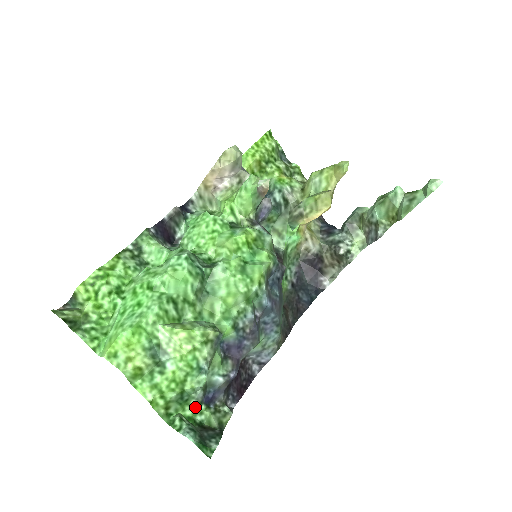
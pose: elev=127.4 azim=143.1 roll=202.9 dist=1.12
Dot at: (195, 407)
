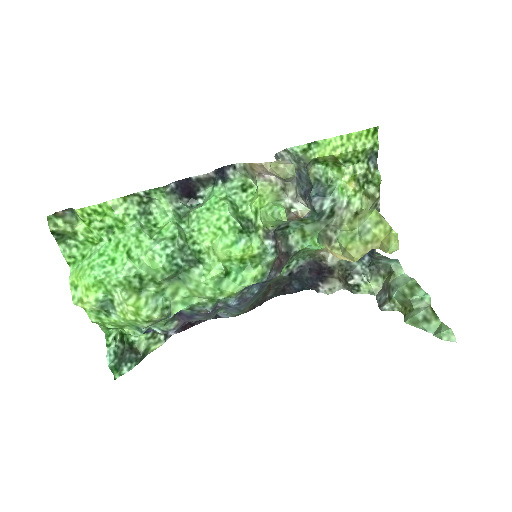
Dot at: occluded
